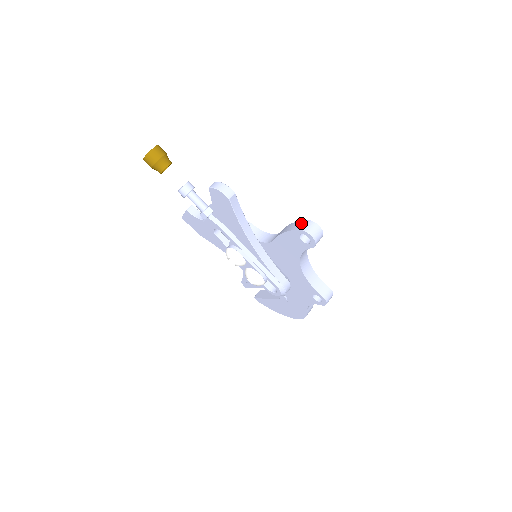
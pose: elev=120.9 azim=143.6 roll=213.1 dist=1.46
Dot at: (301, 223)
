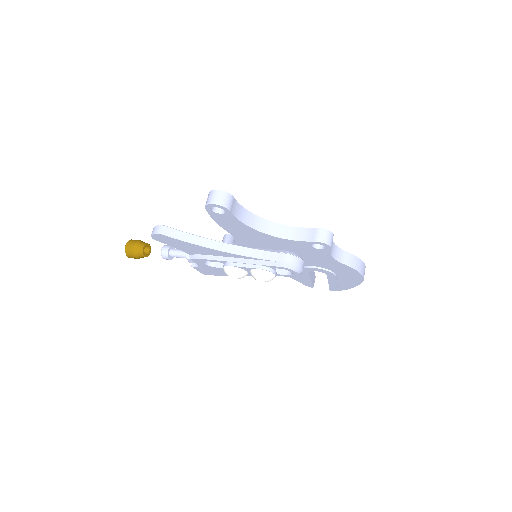
Dot at: occluded
